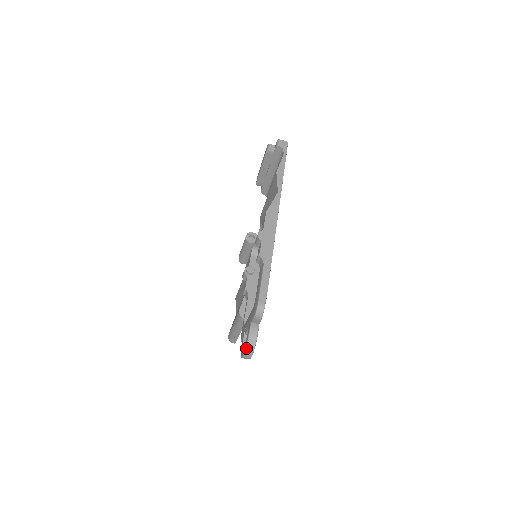
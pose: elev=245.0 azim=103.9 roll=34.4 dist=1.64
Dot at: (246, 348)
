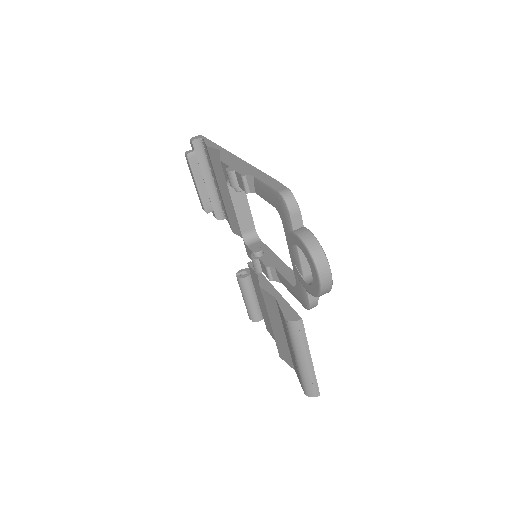
Dot at: (313, 257)
